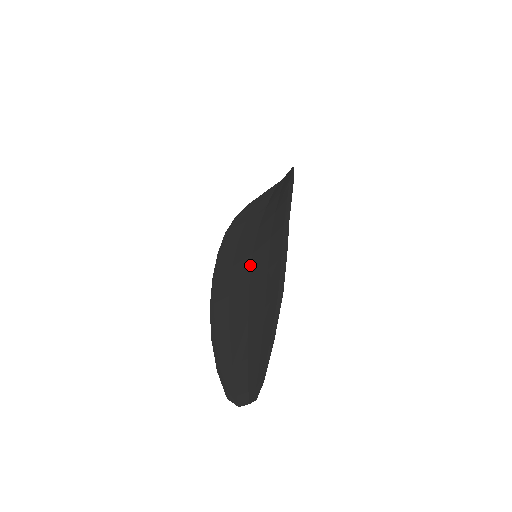
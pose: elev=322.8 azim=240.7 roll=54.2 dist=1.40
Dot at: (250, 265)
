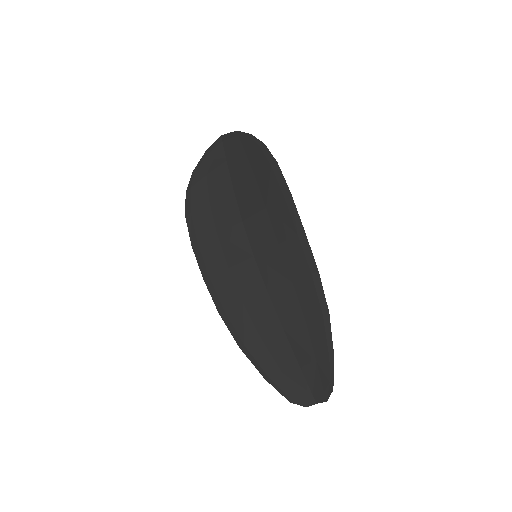
Dot at: (257, 270)
